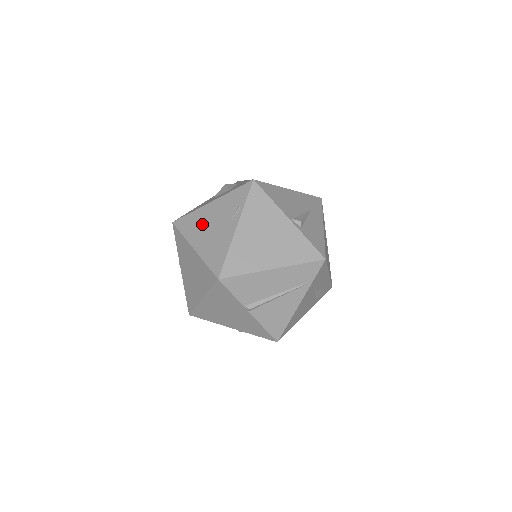
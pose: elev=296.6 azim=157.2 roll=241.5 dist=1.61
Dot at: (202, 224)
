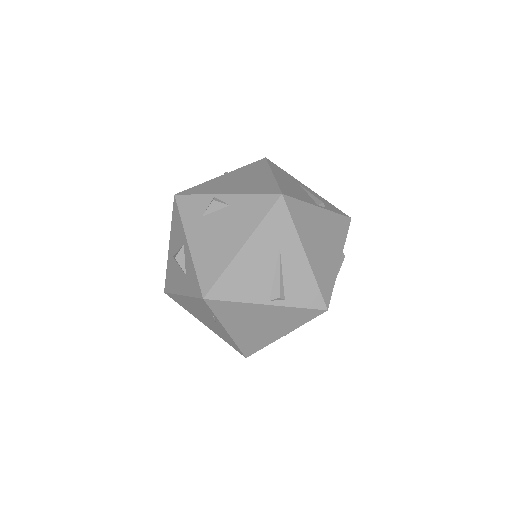
Dot at: (192, 310)
